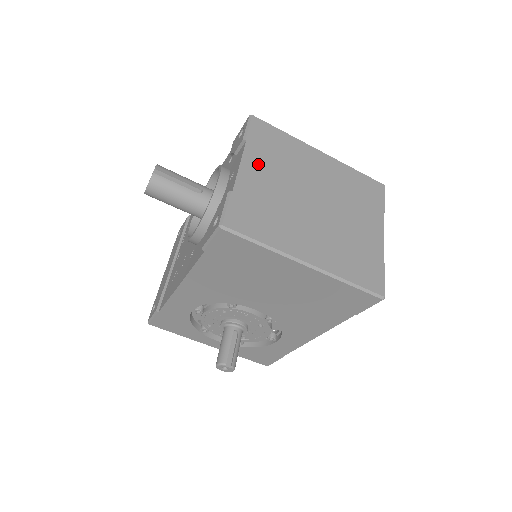
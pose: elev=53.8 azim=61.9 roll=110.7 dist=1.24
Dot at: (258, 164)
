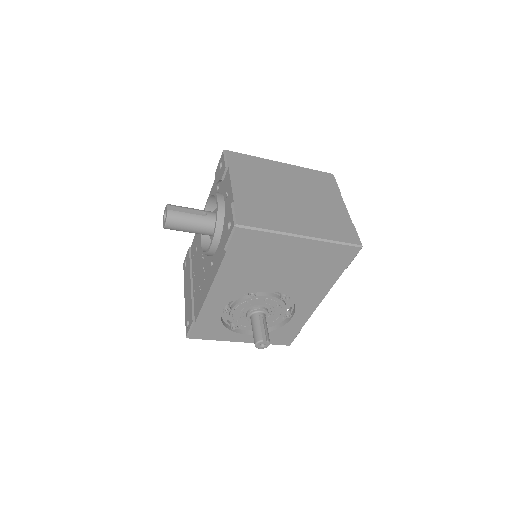
Dot at: (243, 180)
